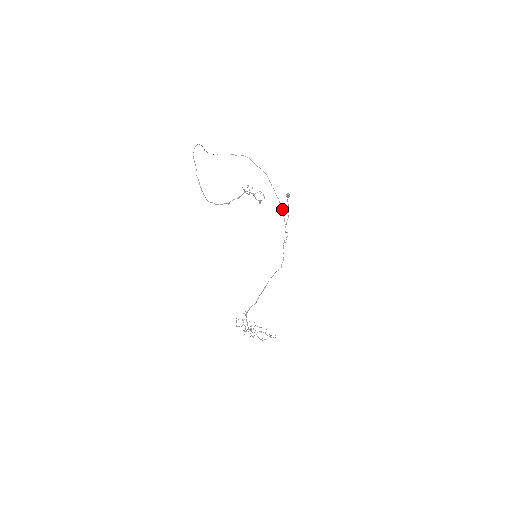
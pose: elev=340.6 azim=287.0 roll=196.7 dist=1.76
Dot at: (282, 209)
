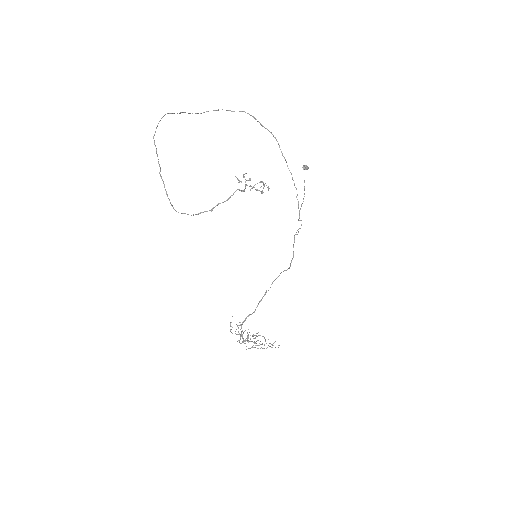
Dot at: (296, 188)
